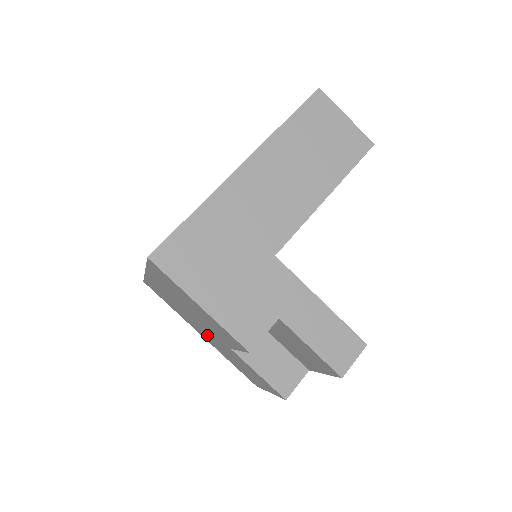
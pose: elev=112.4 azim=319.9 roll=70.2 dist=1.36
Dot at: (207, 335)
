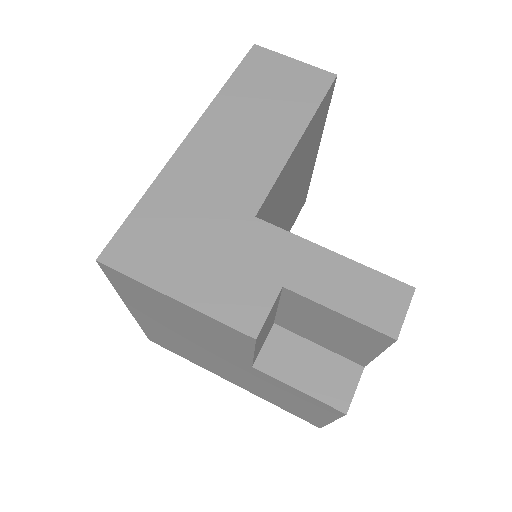
Dot at: (230, 372)
